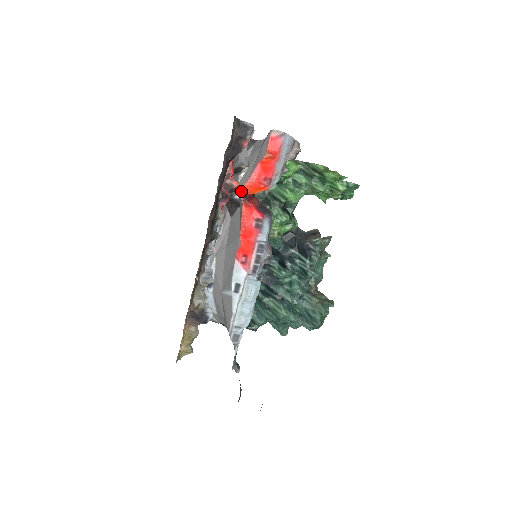
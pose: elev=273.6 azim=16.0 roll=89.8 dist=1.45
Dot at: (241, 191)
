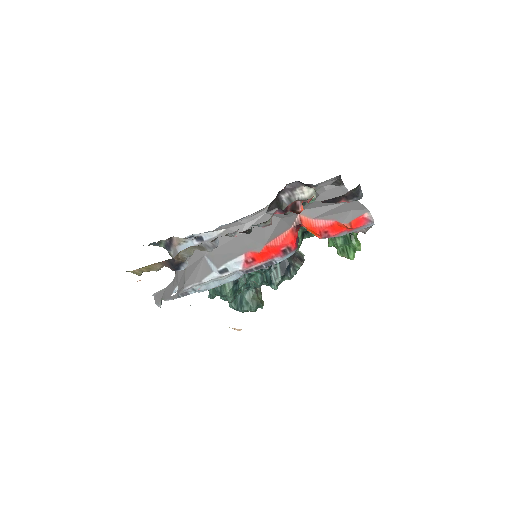
Dot at: (299, 218)
